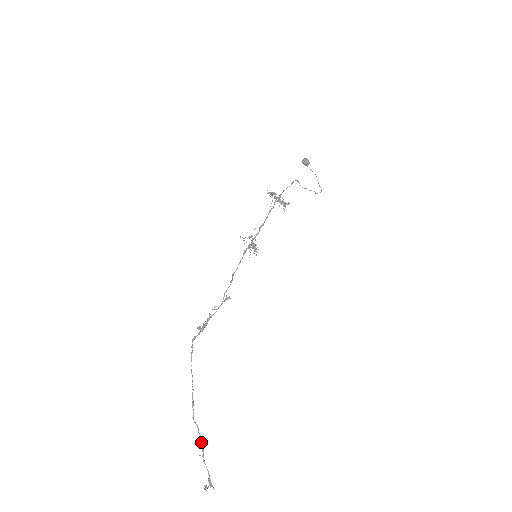
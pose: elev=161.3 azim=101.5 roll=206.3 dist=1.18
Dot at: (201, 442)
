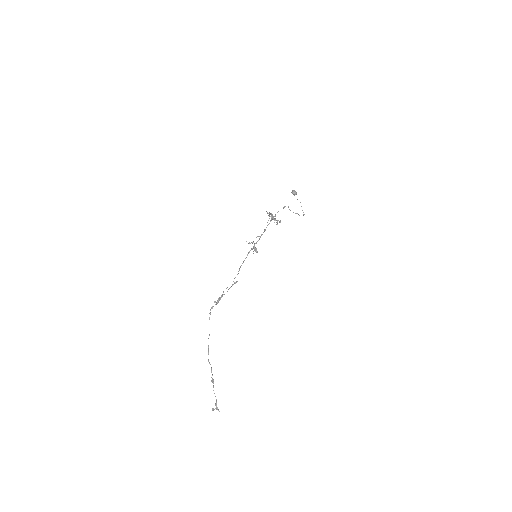
Dot at: (212, 378)
